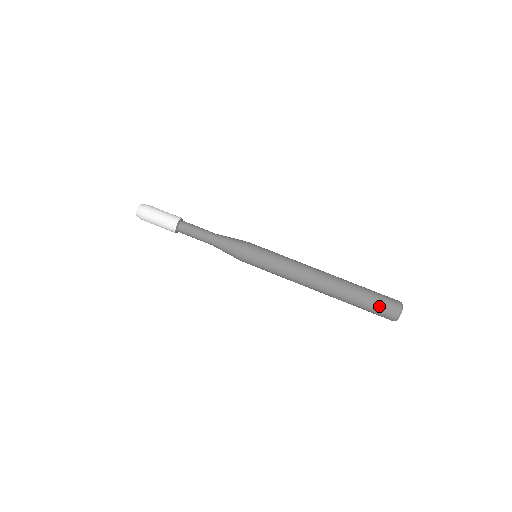
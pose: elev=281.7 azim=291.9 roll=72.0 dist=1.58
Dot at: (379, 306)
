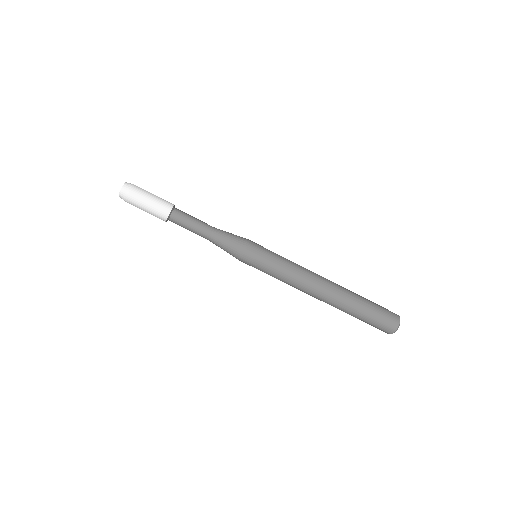
Dot at: (374, 325)
